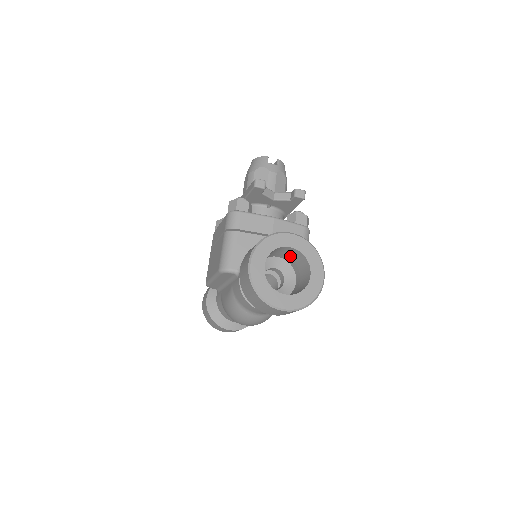
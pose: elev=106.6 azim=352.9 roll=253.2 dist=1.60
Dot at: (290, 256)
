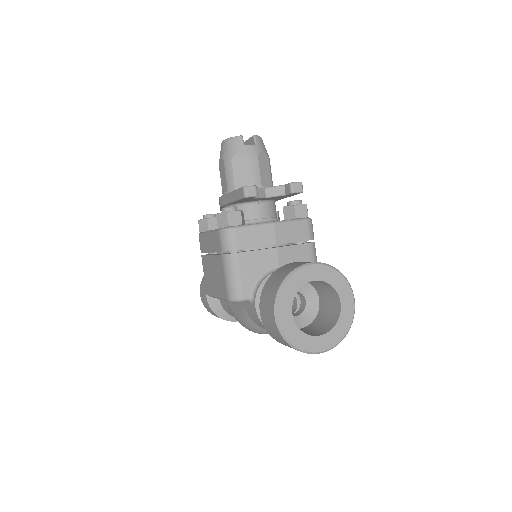
Dot at: occluded
